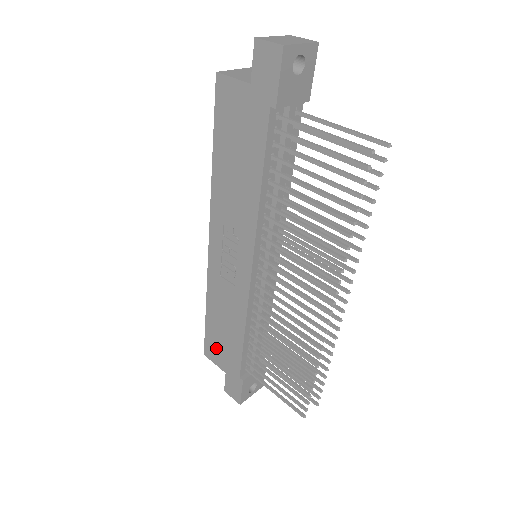
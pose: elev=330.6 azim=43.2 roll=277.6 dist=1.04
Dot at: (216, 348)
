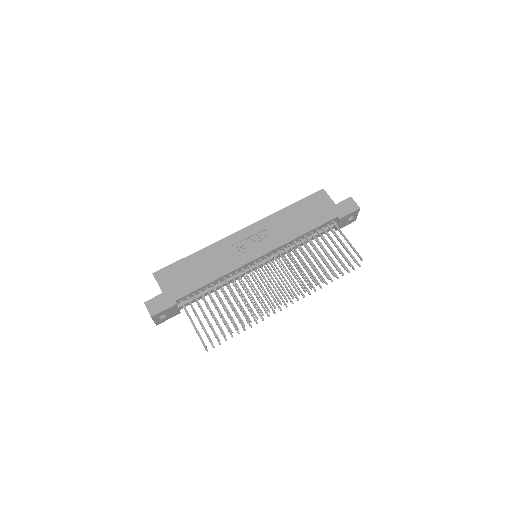
Dot at: (174, 276)
